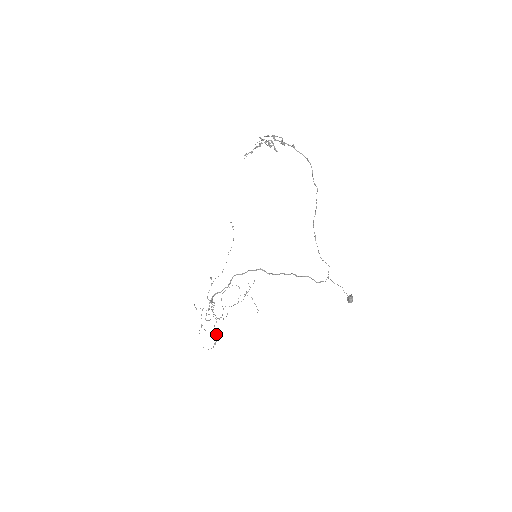
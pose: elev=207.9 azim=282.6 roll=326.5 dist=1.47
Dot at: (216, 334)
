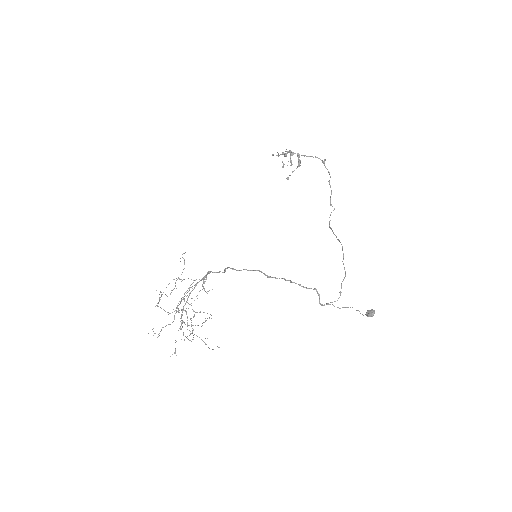
Dot at: (193, 329)
